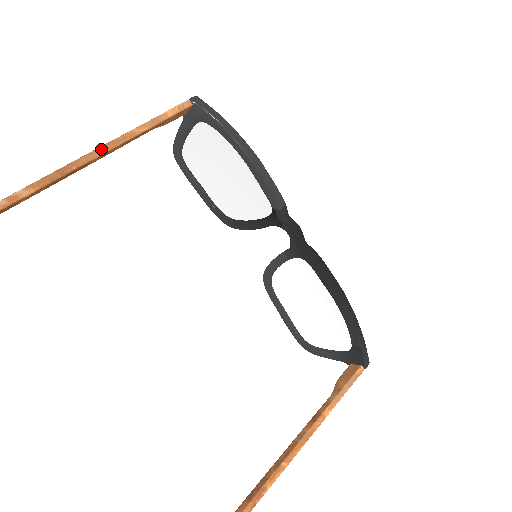
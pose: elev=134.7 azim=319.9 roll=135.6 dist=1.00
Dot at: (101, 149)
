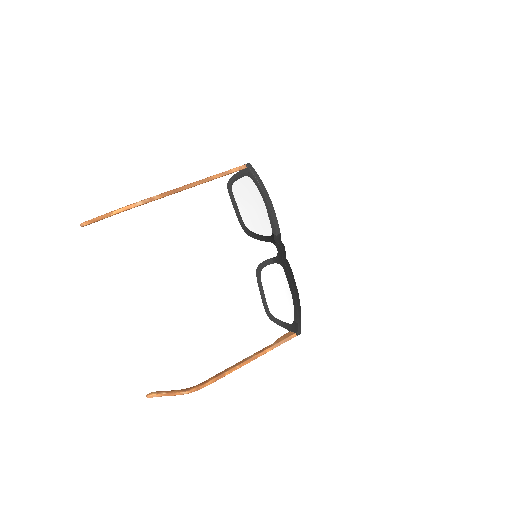
Dot at: (195, 183)
